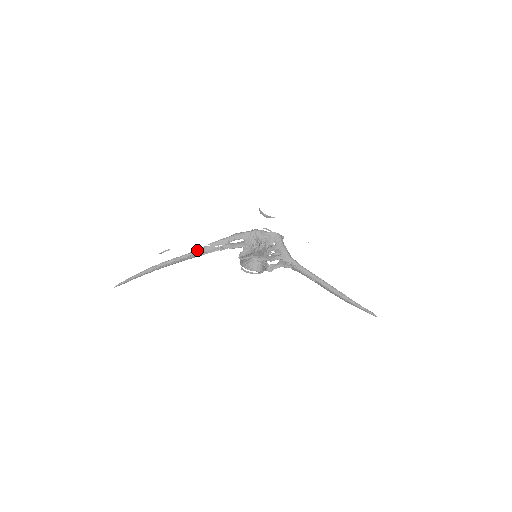
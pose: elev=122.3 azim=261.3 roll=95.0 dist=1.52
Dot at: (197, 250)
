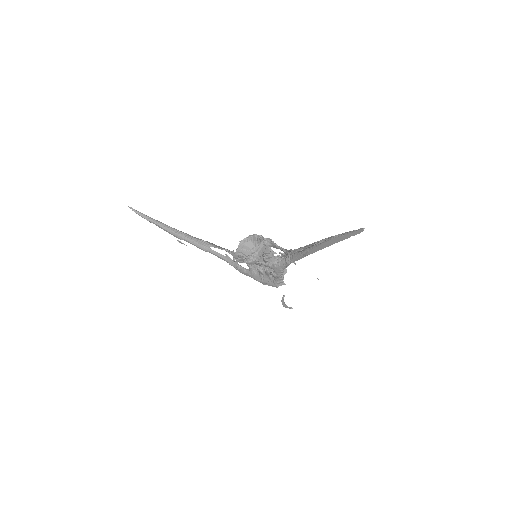
Dot at: occluded
